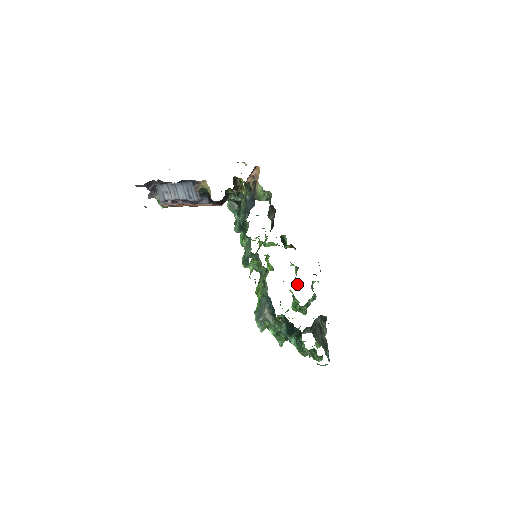
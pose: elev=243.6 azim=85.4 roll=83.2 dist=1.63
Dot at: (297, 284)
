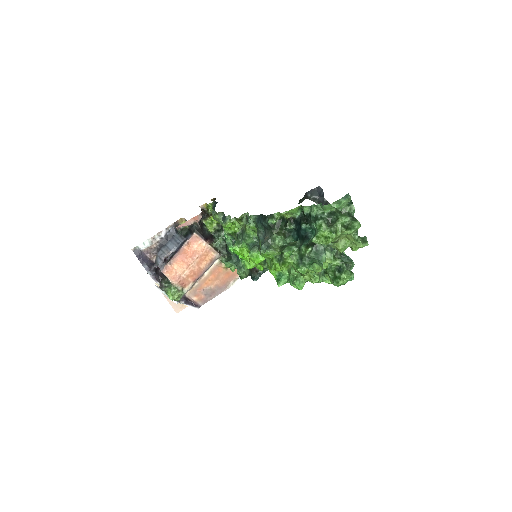
Dot at: occluded
